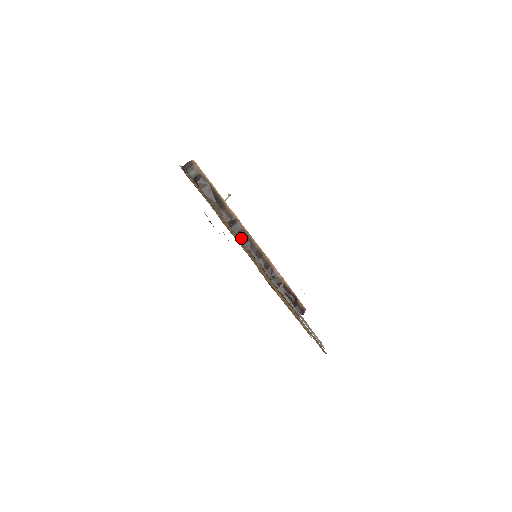
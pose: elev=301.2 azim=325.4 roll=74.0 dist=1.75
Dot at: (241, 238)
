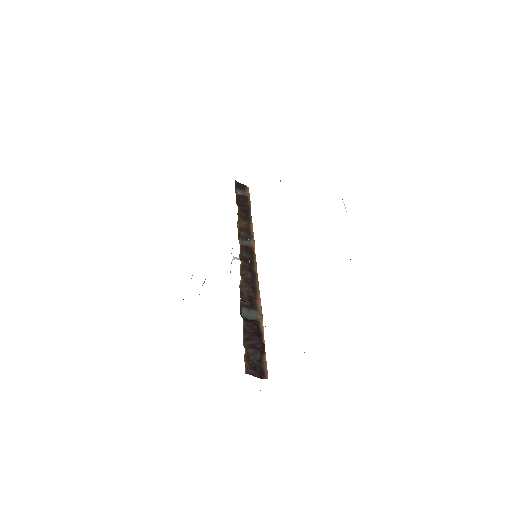
Dot at: occluded
